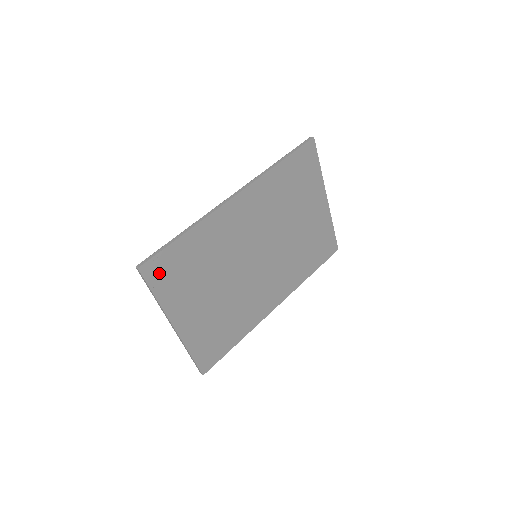
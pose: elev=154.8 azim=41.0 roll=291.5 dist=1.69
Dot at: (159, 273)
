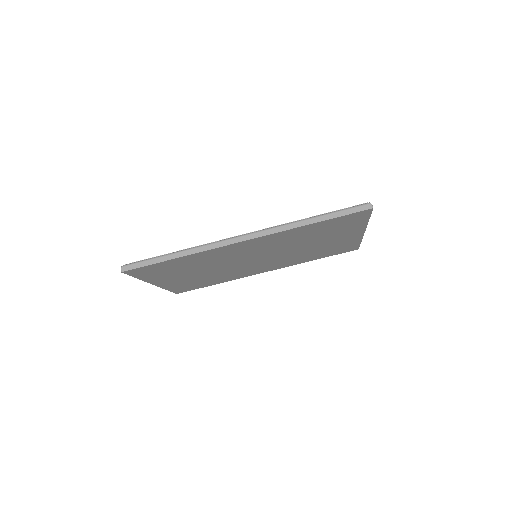
Dot at: (143, 272)
